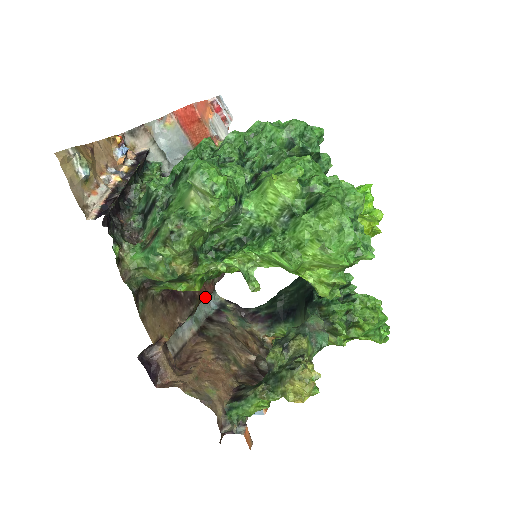
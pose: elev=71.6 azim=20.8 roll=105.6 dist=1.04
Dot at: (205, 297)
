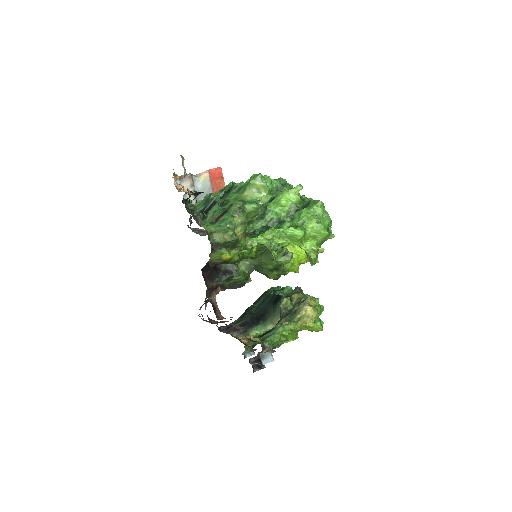
Dot at: (202, 305)
